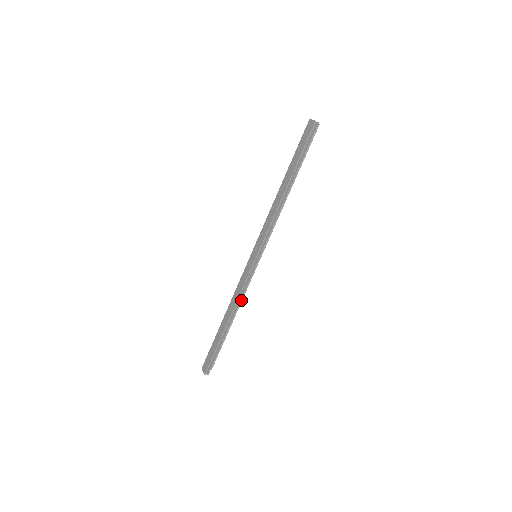
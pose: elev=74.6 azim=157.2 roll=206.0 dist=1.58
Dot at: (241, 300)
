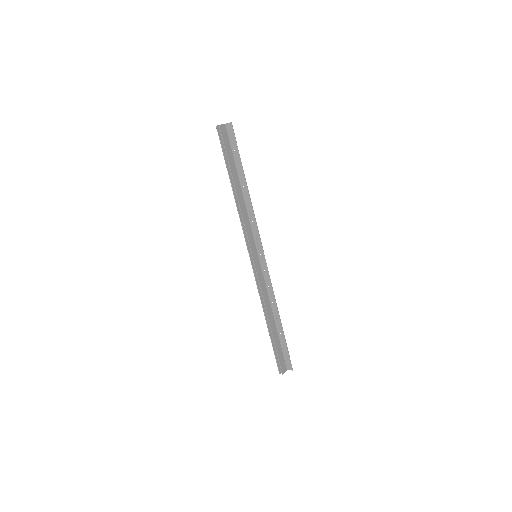
Dot at: (274, 299)
